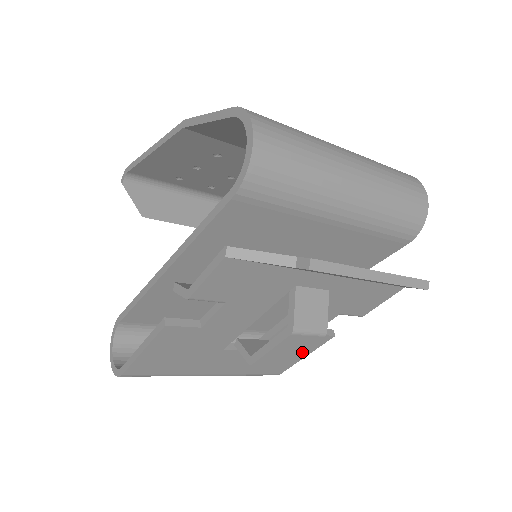
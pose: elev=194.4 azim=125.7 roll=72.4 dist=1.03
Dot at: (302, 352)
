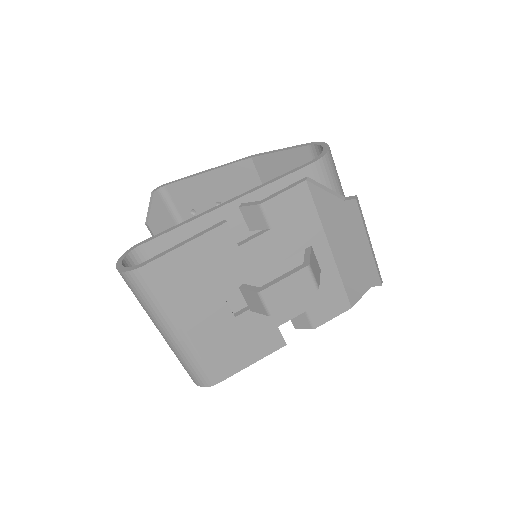
Dot at: (255, 353)
